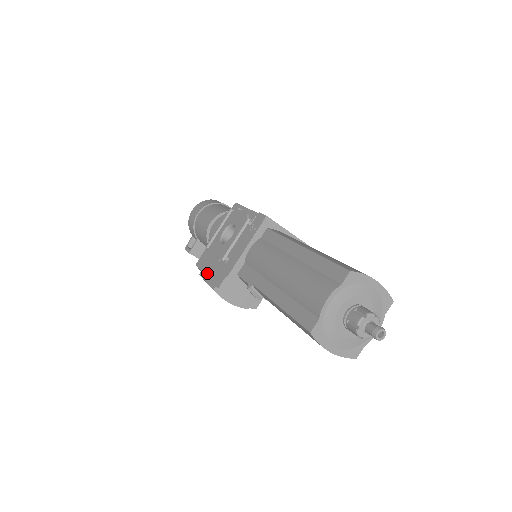
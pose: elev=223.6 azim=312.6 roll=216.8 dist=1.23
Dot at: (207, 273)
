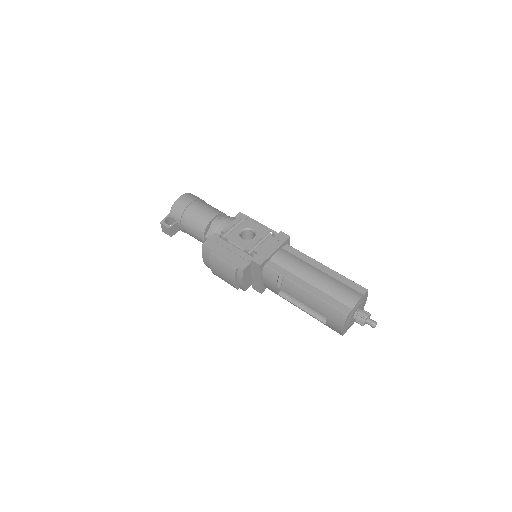
Dot at: (224, 255)
